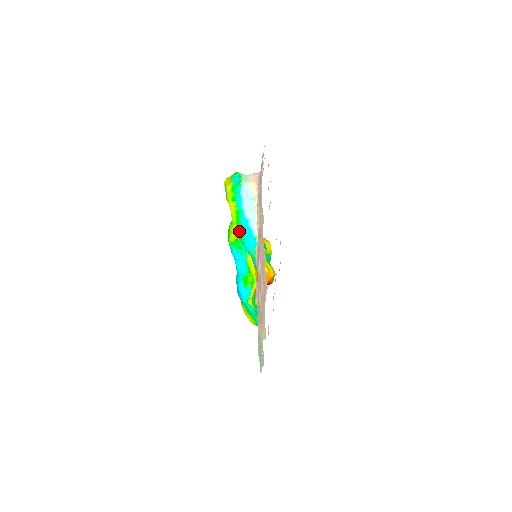
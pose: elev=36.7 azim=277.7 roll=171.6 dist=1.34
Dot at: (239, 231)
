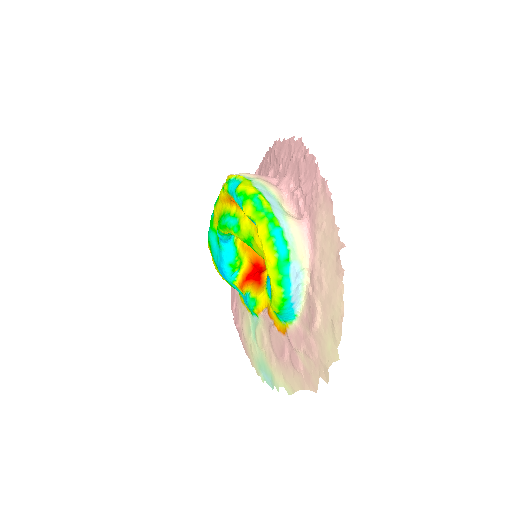
Dot at: (279, 312)
